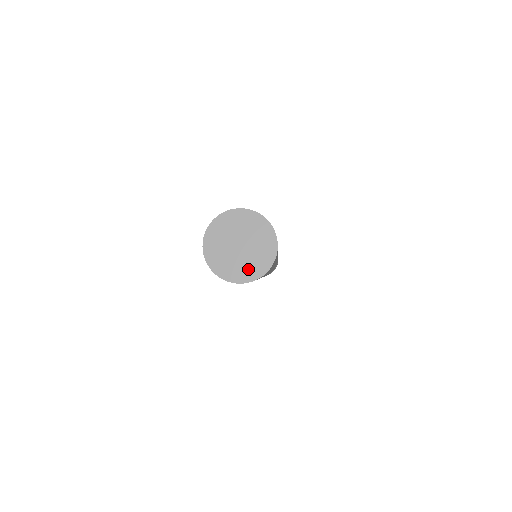
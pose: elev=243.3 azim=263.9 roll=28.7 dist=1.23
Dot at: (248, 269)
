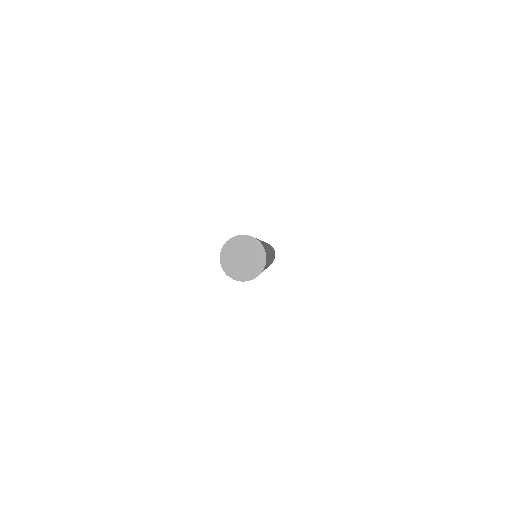
Dot at: (253, 270)
